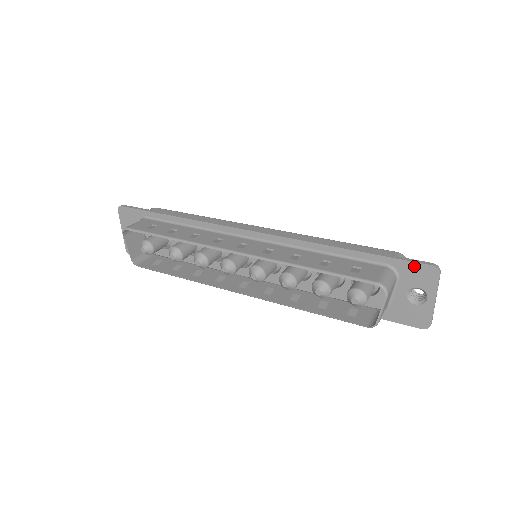
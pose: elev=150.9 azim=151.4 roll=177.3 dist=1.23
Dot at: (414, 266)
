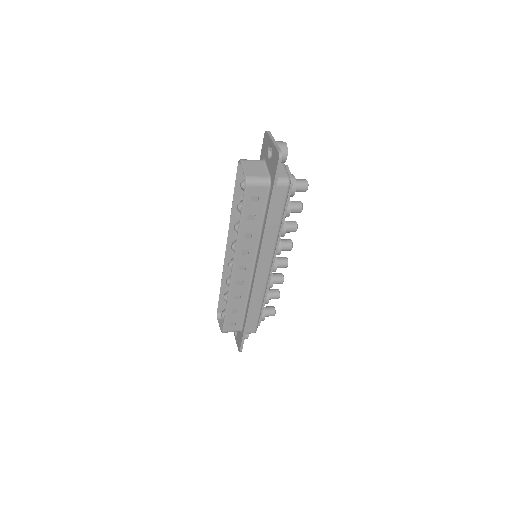
Dot at: (263, 146)
